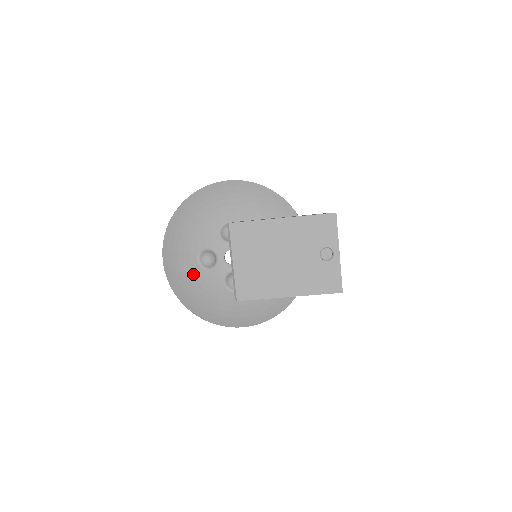
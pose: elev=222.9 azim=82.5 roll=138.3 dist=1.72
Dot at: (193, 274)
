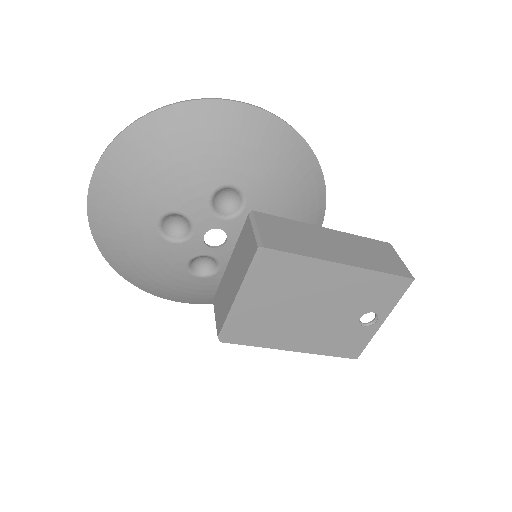
Dot at: (141, 236)
